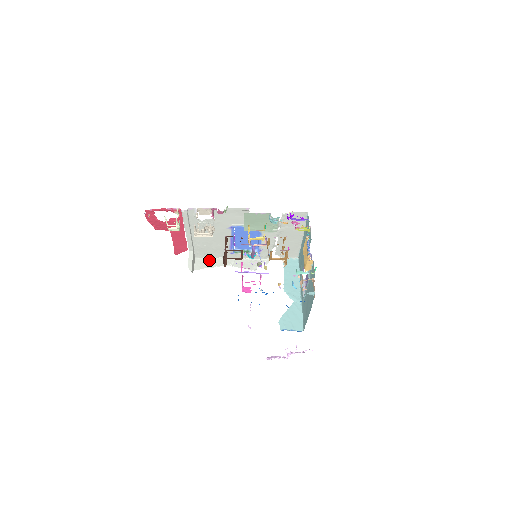
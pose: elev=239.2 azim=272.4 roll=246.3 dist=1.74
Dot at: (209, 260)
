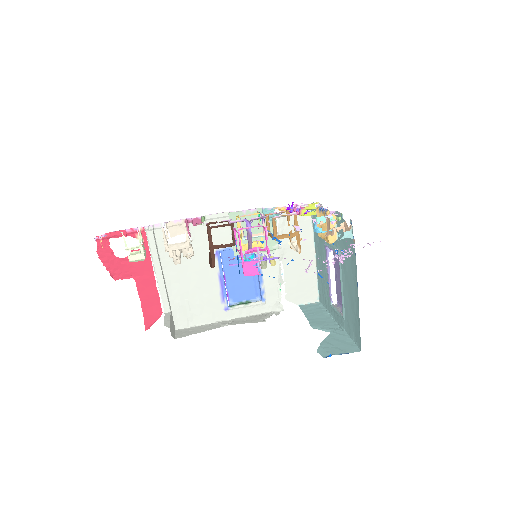
Dot at: (196, 328)
